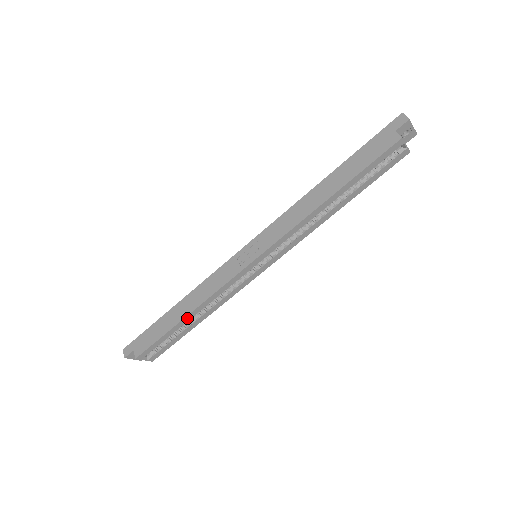
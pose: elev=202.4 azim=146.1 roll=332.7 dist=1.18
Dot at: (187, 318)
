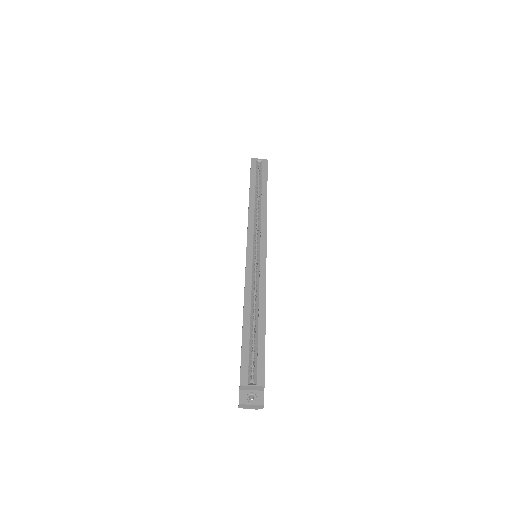
Dot at: (246, 318)
